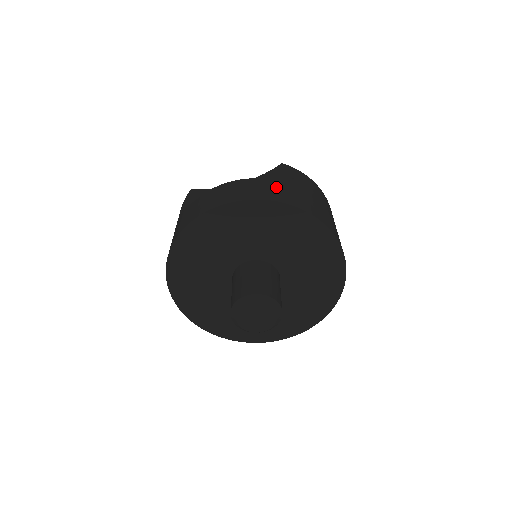
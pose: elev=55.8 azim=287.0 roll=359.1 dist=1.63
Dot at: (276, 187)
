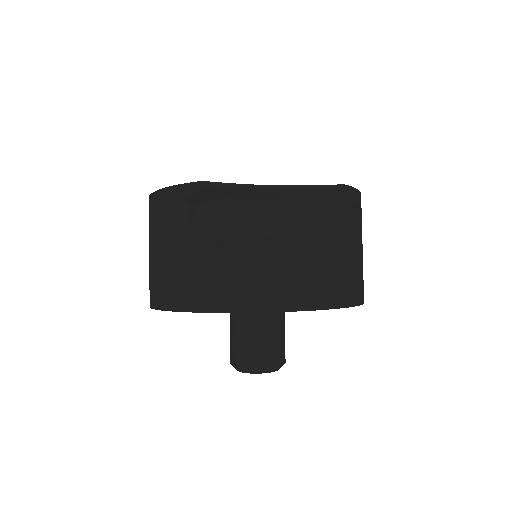
Dot at: (339, 269)
